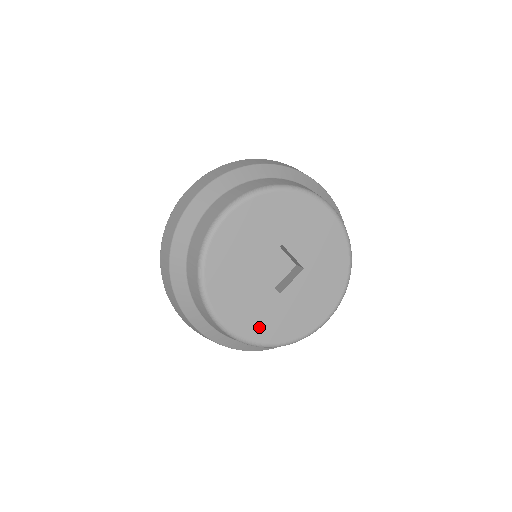
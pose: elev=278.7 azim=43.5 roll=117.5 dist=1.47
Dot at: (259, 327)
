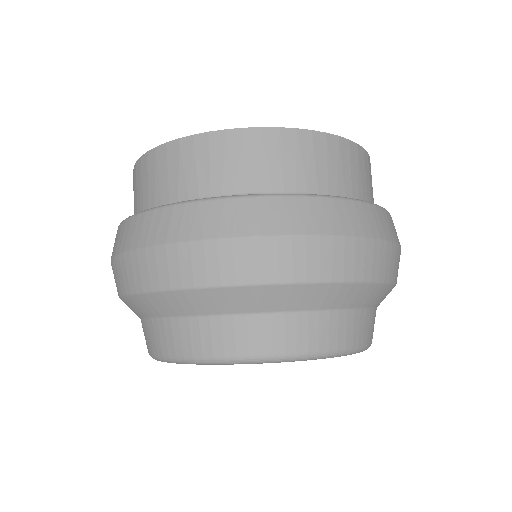
Dot at: occluded
